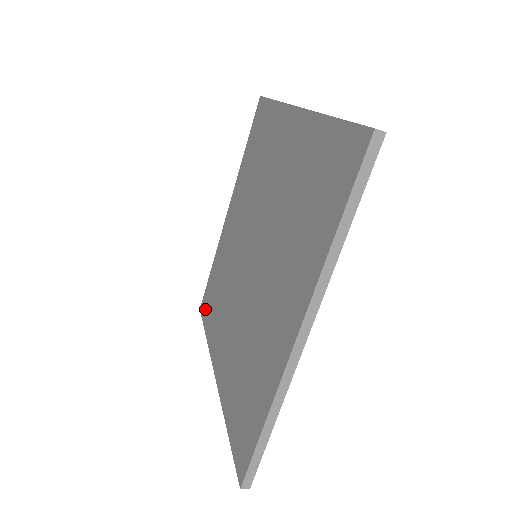
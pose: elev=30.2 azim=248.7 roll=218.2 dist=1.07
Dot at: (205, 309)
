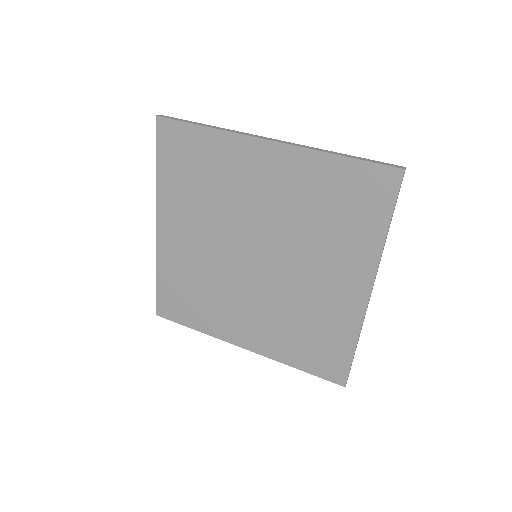
Dot at: (173, 312)
